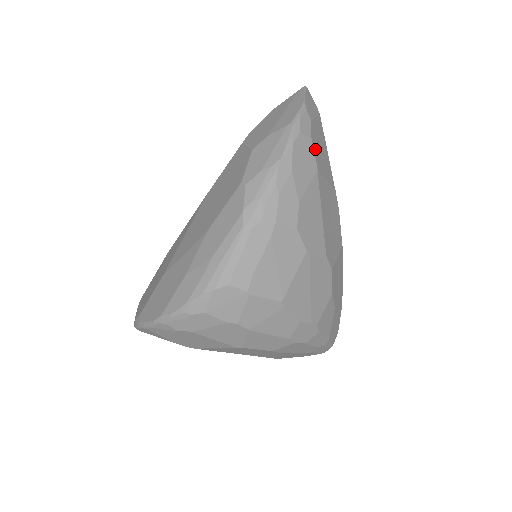
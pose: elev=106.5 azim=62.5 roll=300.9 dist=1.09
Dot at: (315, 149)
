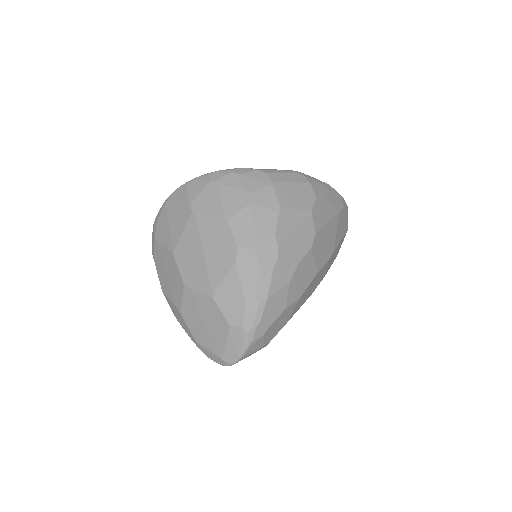
Dot at: (342, 212)
